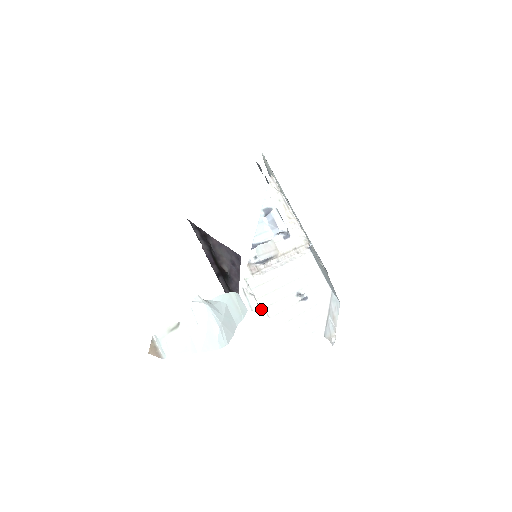
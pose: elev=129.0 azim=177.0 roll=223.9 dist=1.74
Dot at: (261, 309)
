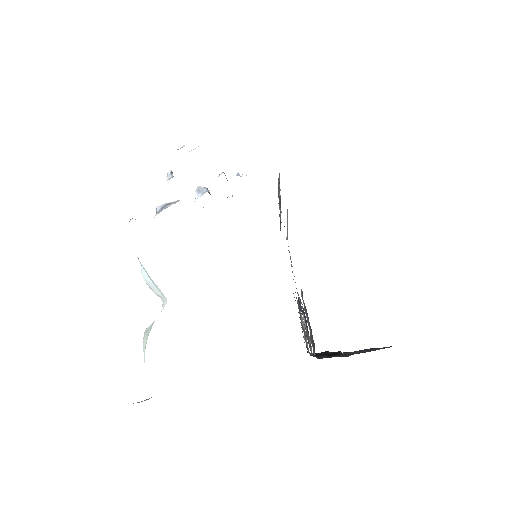
Dot at: occluded
